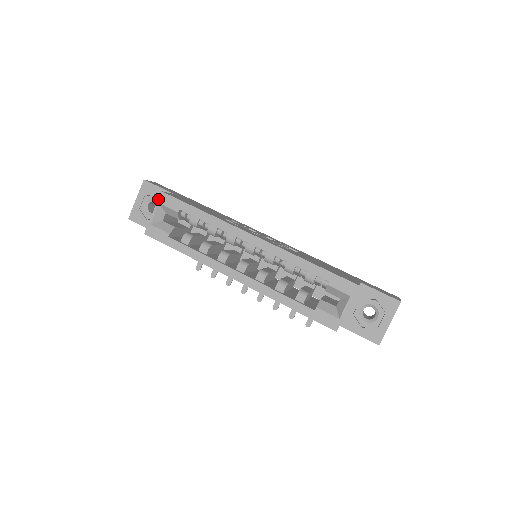
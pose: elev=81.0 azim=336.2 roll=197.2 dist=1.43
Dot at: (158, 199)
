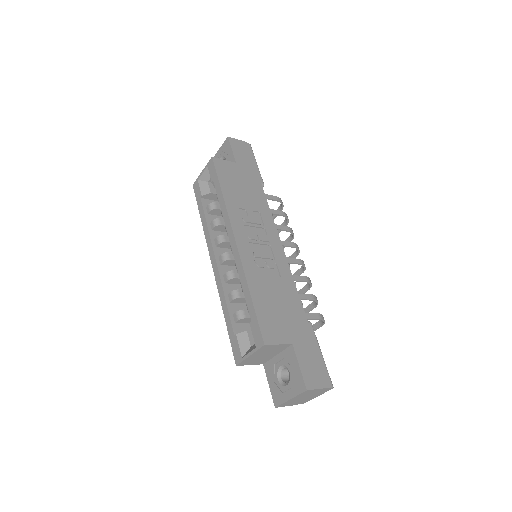
Dot at: (208, 162)
